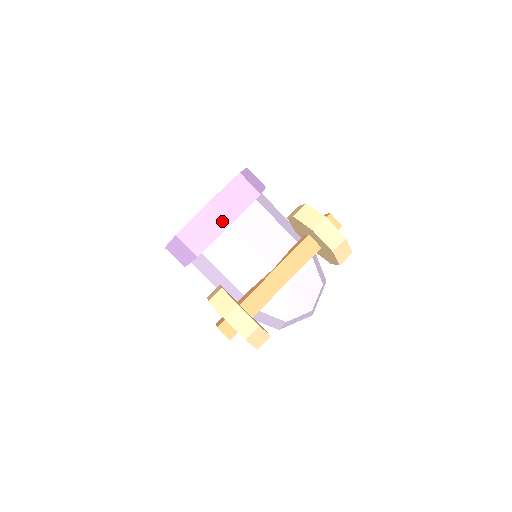
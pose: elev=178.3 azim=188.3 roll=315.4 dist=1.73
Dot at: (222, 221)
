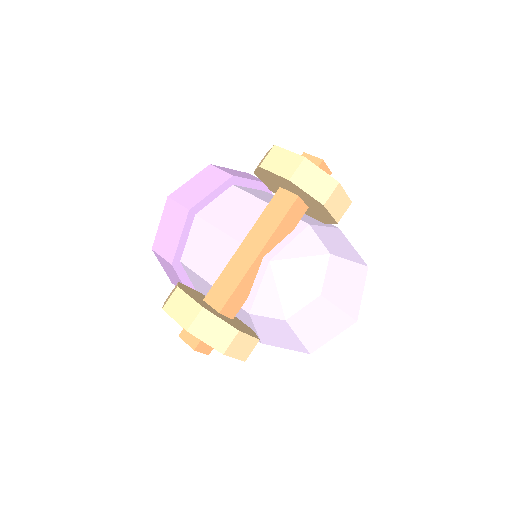
Dot at: (182, 211)
